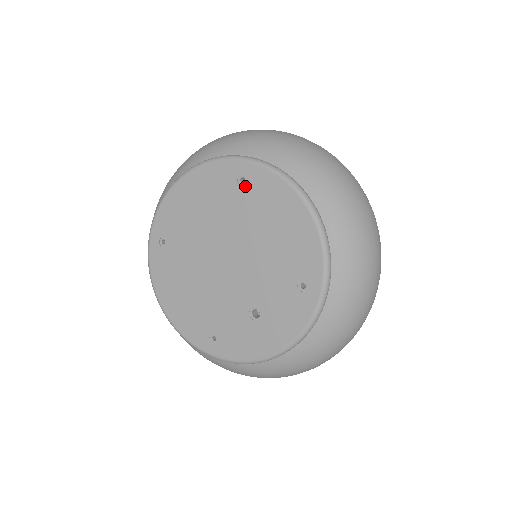
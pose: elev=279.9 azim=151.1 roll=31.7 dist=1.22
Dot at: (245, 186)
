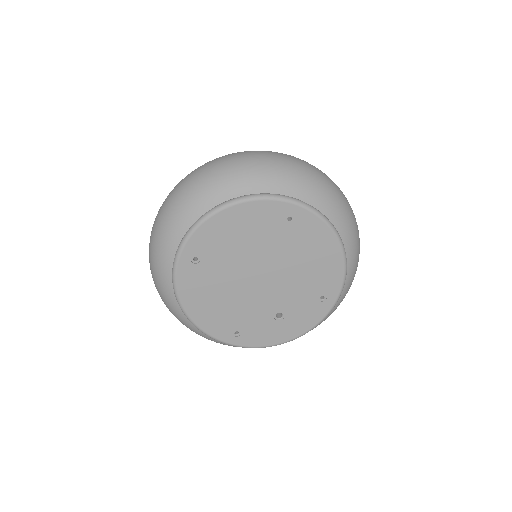
Dot at: (292, 224)
